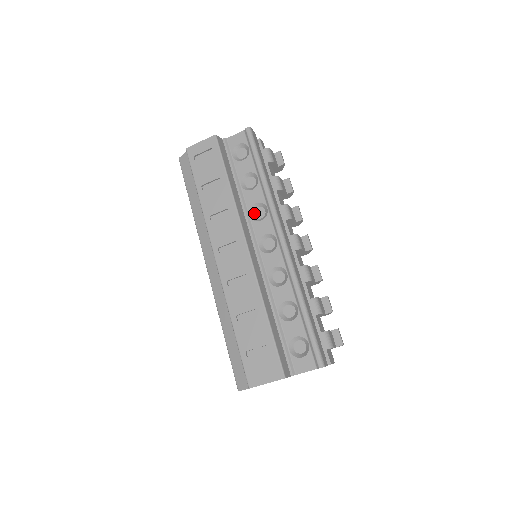
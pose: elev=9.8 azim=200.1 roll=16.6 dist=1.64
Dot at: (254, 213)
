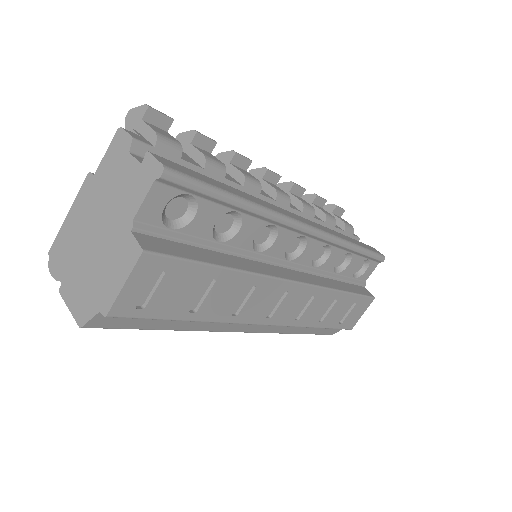
Dot at: (255, 243)
